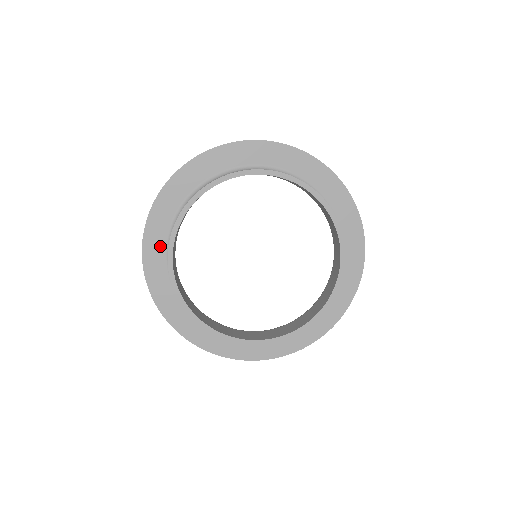
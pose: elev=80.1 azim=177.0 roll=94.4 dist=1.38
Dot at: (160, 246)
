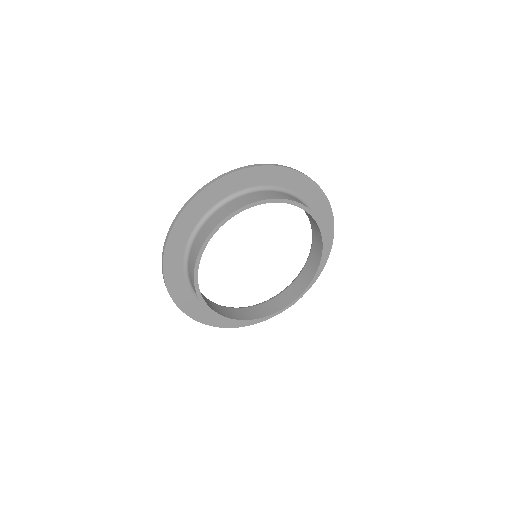
Dot at: (196, 216)
